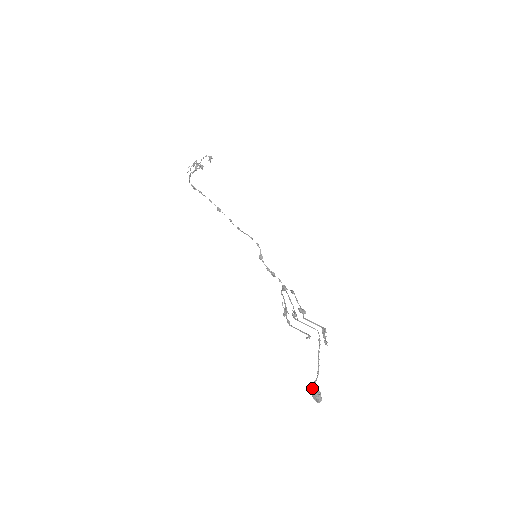
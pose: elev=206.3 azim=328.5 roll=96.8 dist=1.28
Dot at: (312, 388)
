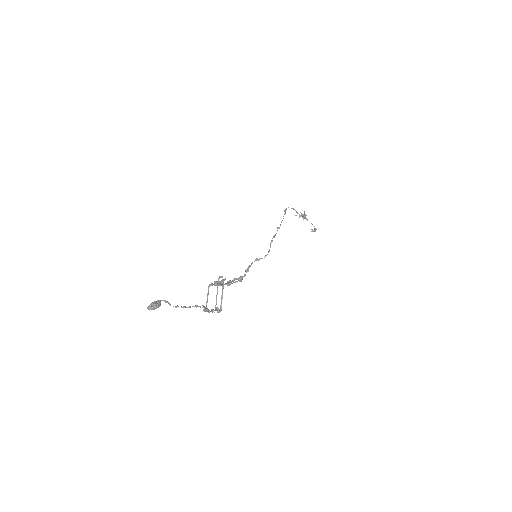
Dot at: occluded
